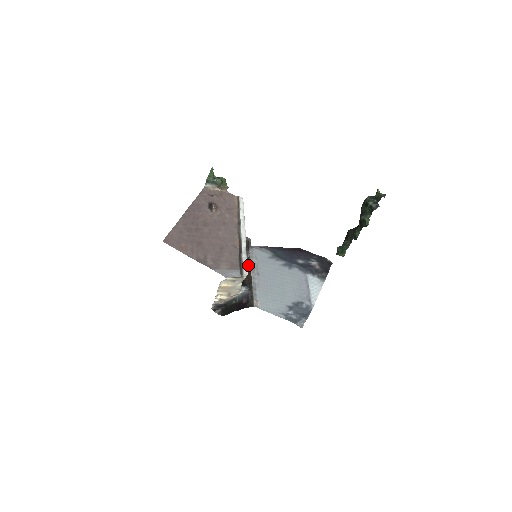
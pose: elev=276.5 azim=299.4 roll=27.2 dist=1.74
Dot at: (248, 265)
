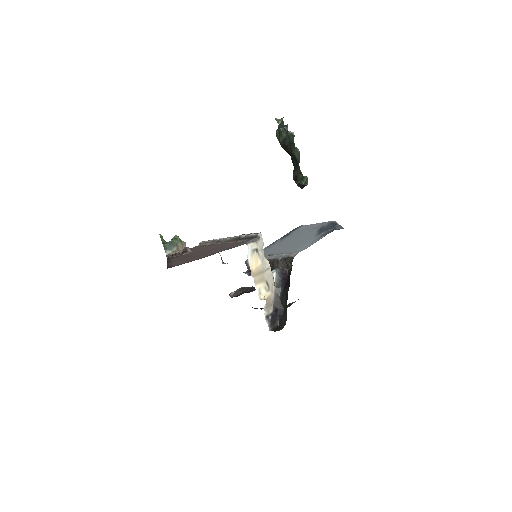
Dot at: occluded
